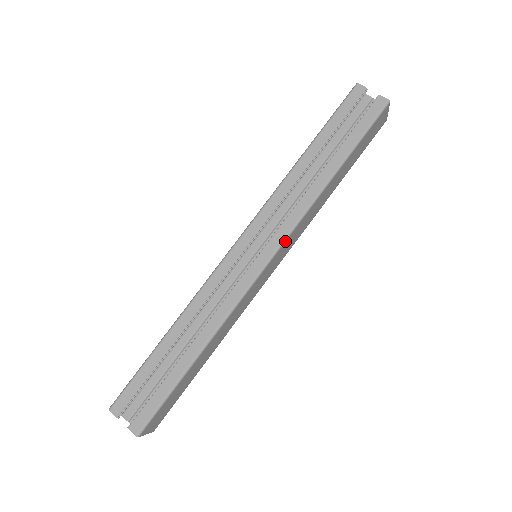
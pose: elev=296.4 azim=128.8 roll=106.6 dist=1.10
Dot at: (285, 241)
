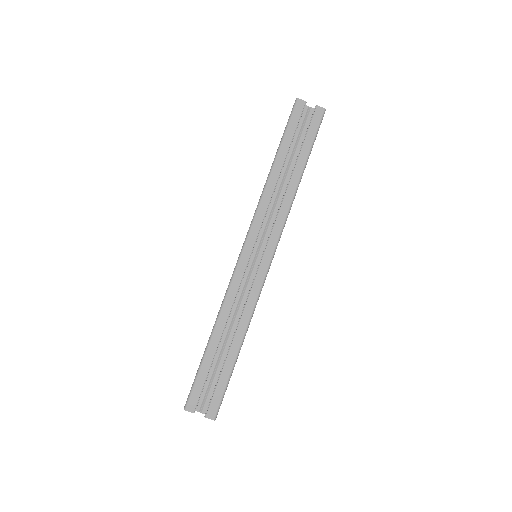
Dot at: (279, 240)
